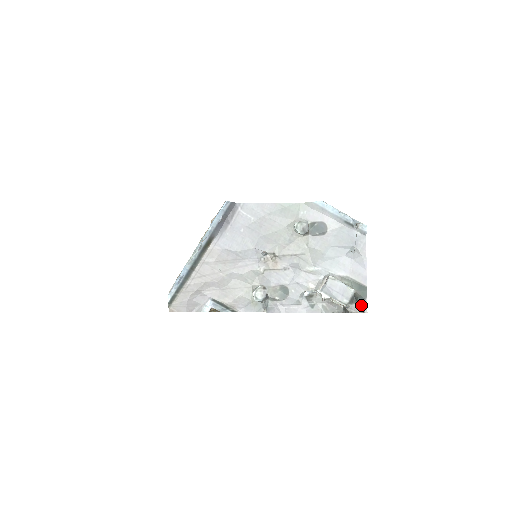
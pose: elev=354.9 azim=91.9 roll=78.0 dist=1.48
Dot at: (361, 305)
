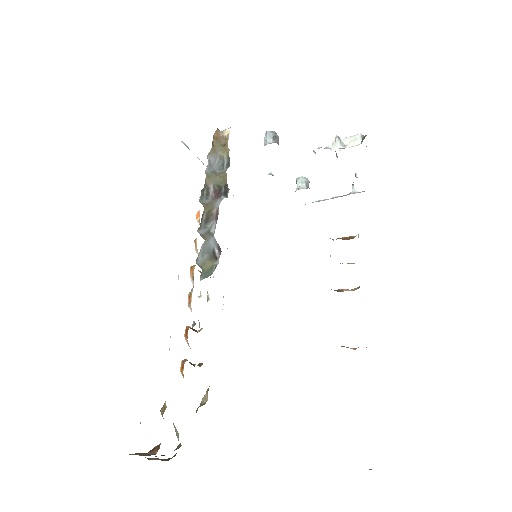
Dot at: occluded
